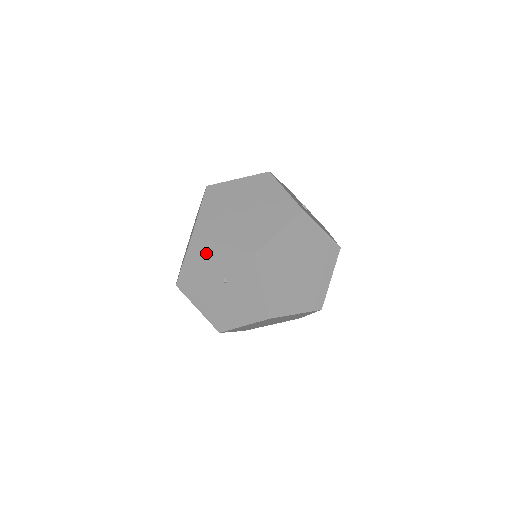
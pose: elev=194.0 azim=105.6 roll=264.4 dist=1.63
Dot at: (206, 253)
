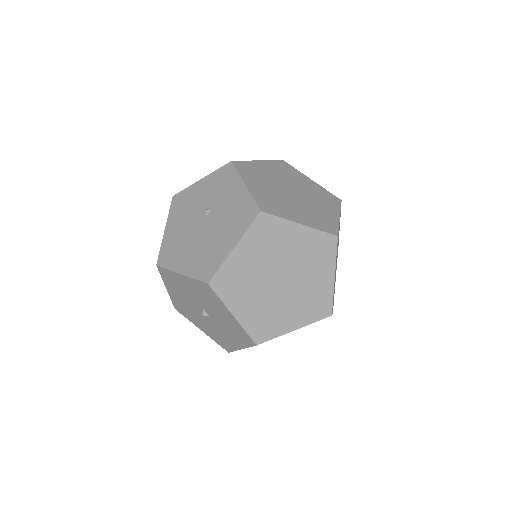
Dot at: (187, 201)
